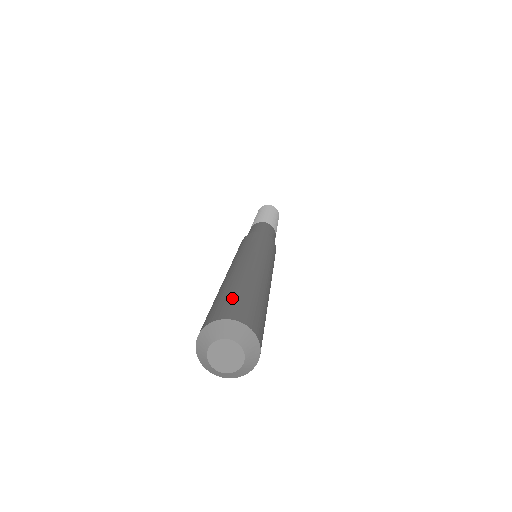
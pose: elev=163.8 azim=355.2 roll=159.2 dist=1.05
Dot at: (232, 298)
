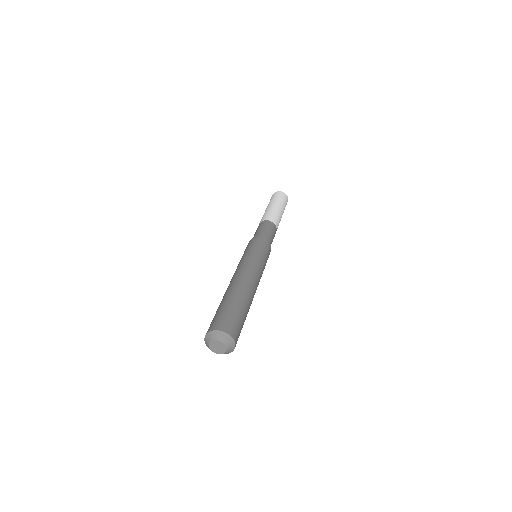
Dot at: (231, 314)
